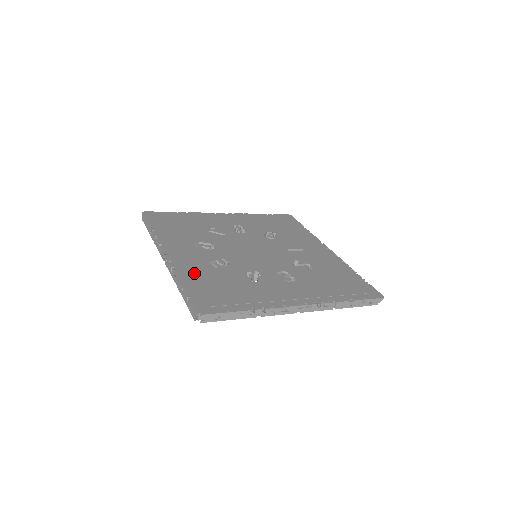
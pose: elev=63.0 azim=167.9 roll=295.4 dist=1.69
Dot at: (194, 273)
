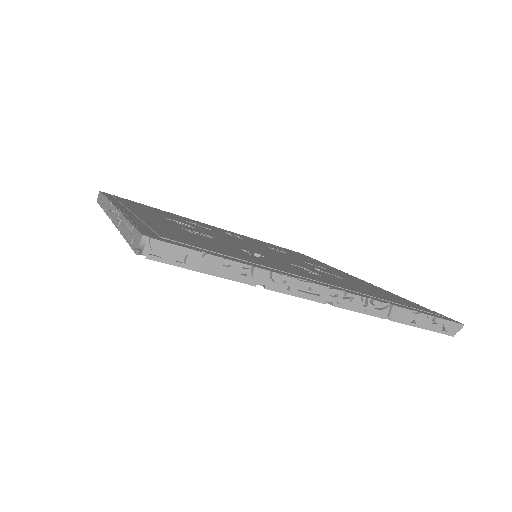
Dot at: (155, 223)
